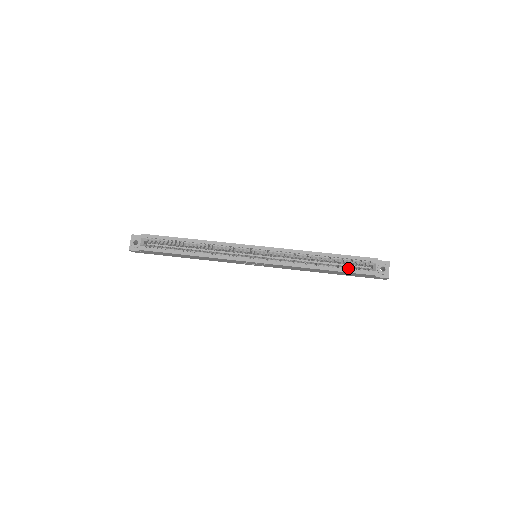
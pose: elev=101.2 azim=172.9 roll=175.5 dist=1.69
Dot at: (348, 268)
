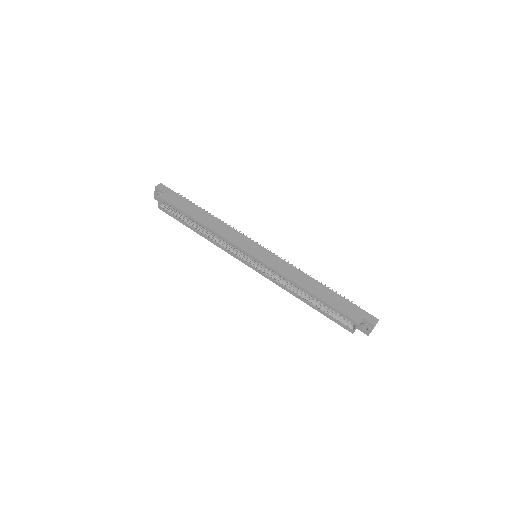
Dot at: (329, 315)
